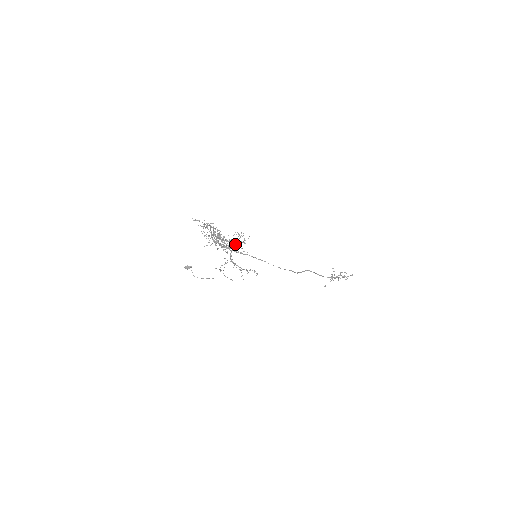
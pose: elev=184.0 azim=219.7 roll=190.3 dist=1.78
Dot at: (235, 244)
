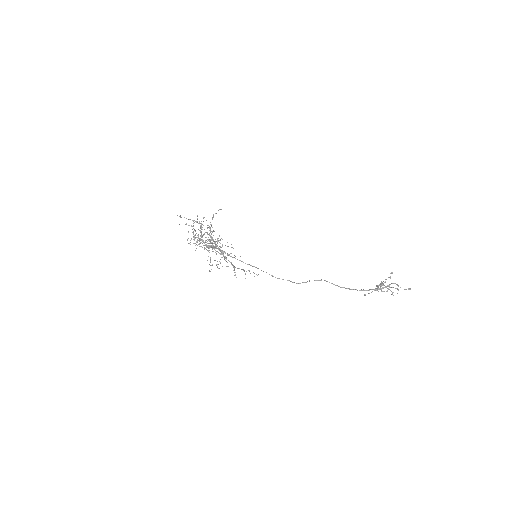
Dot at: (213, 248)
